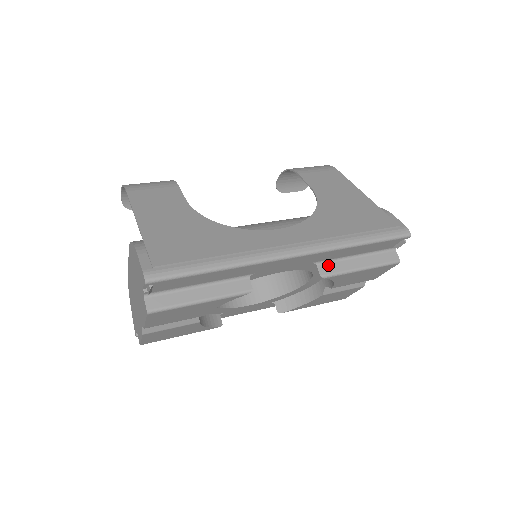
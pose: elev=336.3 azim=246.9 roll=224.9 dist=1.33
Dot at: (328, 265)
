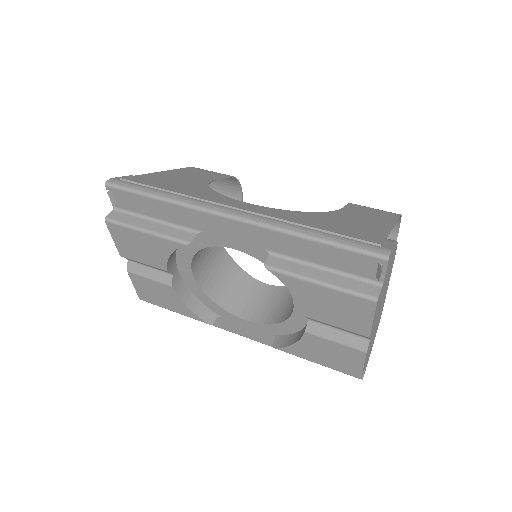
Dot at: (281, 260)
